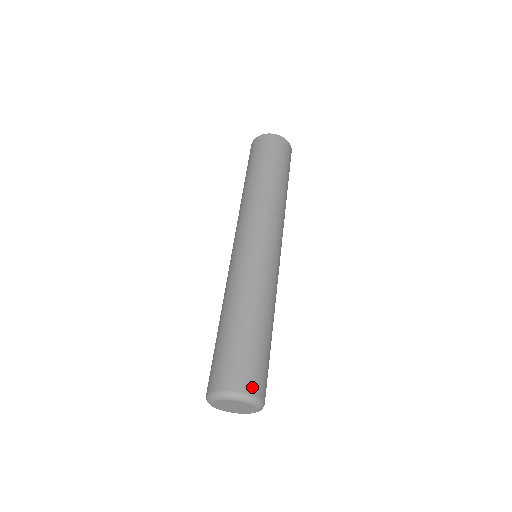
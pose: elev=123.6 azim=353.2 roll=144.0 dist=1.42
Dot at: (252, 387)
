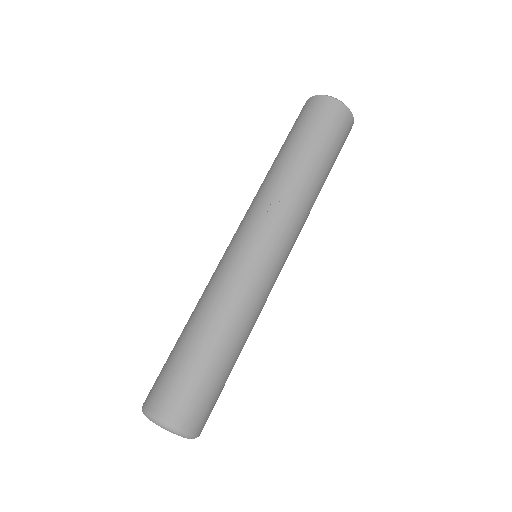
Dot at: (165, 410)
